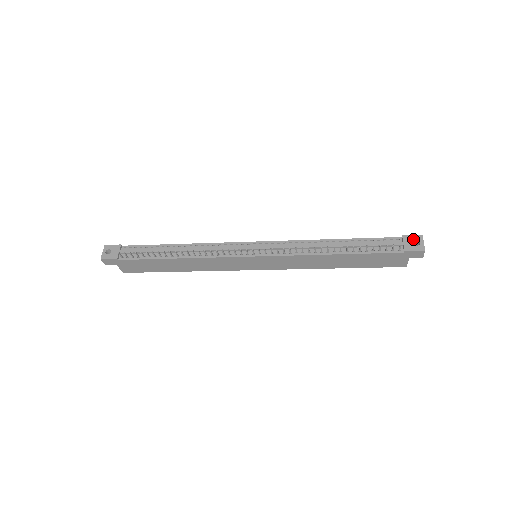
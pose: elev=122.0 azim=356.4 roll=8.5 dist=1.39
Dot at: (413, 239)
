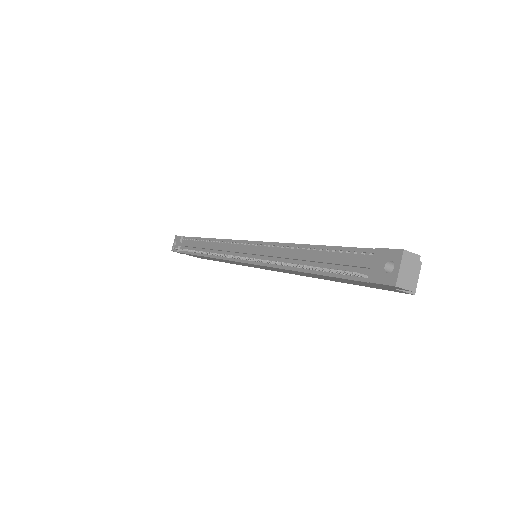
Dot at: (386, 258)
